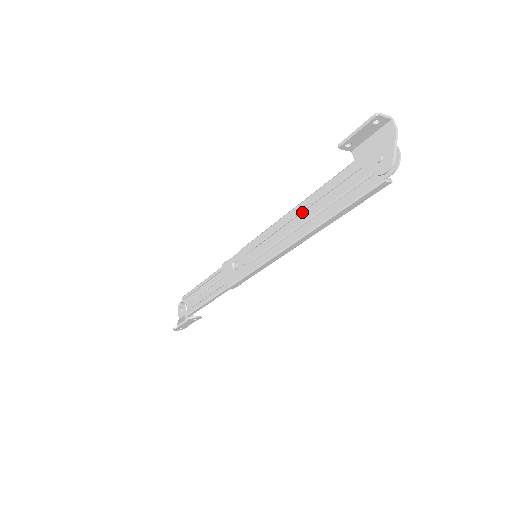
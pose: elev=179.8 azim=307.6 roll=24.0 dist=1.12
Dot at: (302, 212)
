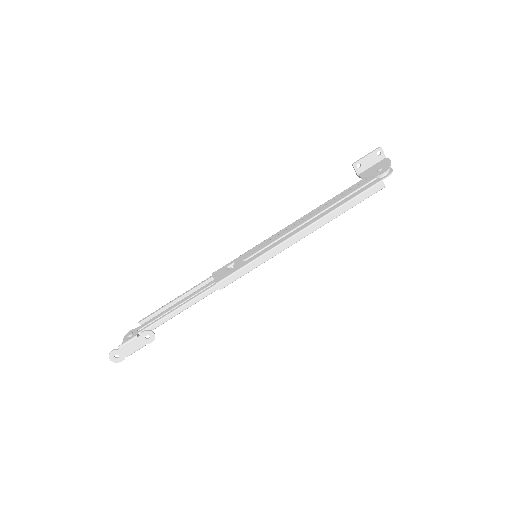
Dot at: (313, 212)
